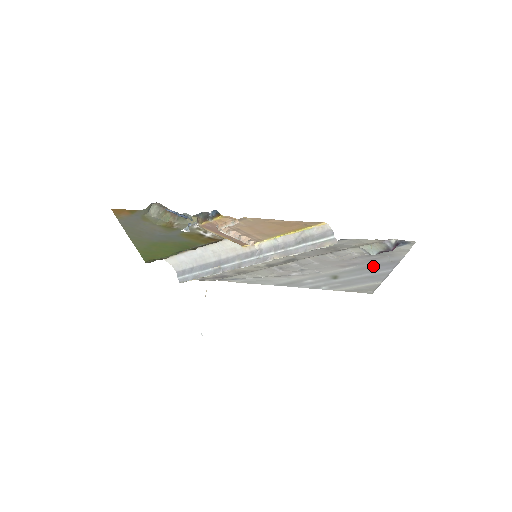
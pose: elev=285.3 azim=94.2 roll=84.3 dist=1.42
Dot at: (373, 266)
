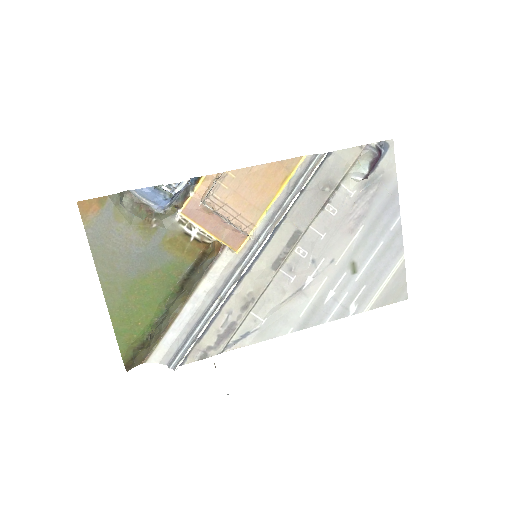
Dot at: (379, 216)
